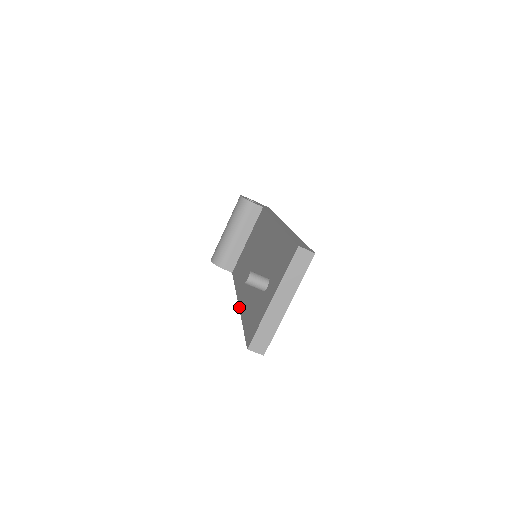
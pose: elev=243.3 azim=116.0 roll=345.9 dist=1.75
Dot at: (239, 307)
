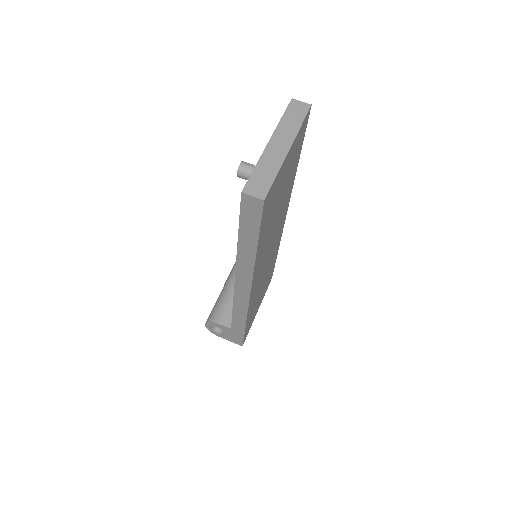
Dot at: occluded
